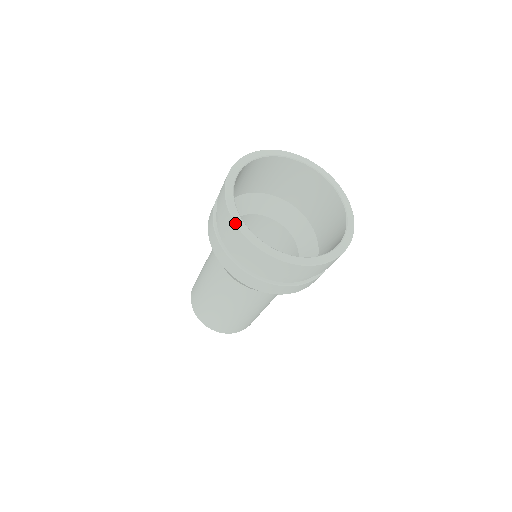
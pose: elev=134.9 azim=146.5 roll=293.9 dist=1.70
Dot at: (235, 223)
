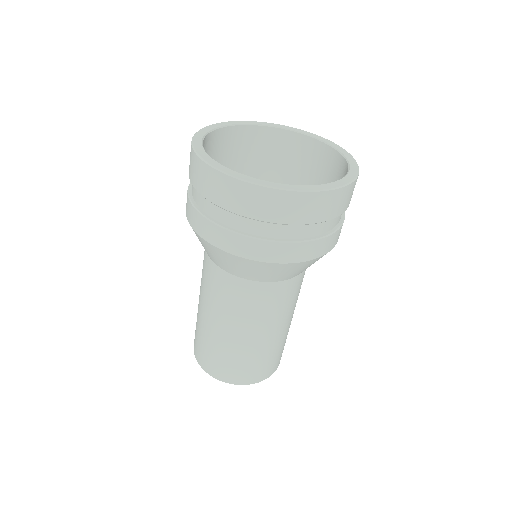
Dot at: (197, 132)
